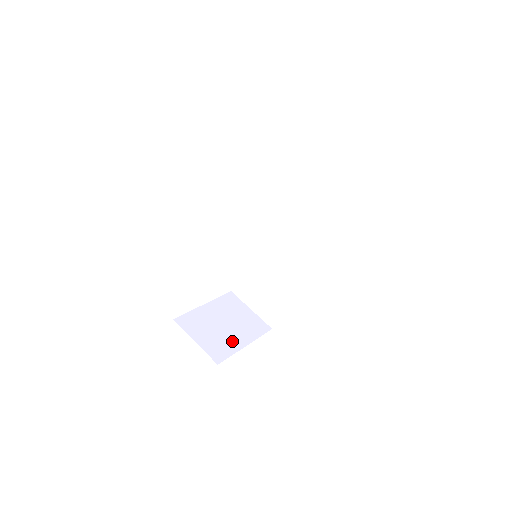
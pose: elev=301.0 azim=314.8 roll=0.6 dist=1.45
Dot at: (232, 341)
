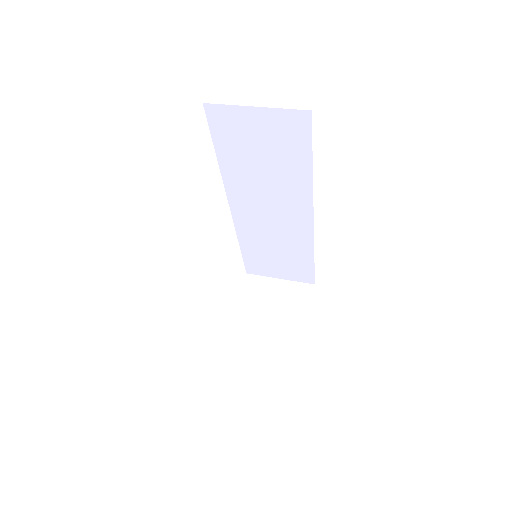
Dot at: (288, 334)
